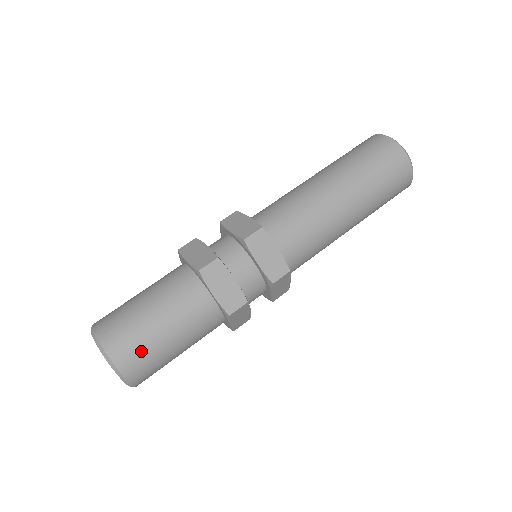
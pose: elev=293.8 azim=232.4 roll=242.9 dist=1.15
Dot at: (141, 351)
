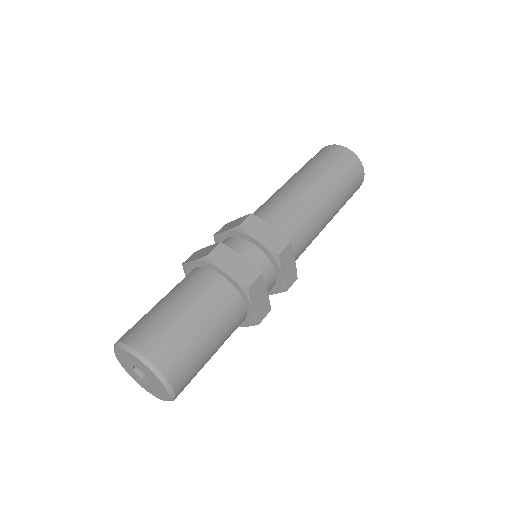
Dot at: (193, 370)
